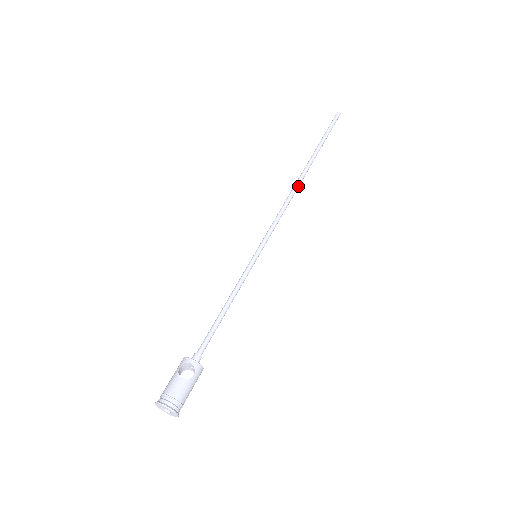
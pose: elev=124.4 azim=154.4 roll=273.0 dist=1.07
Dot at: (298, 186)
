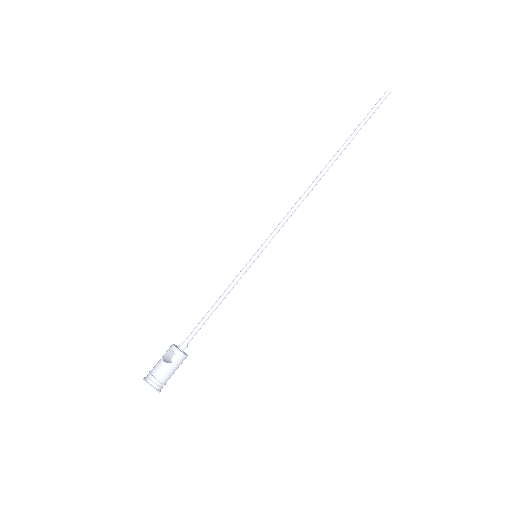
Dot at: (317, 182)
